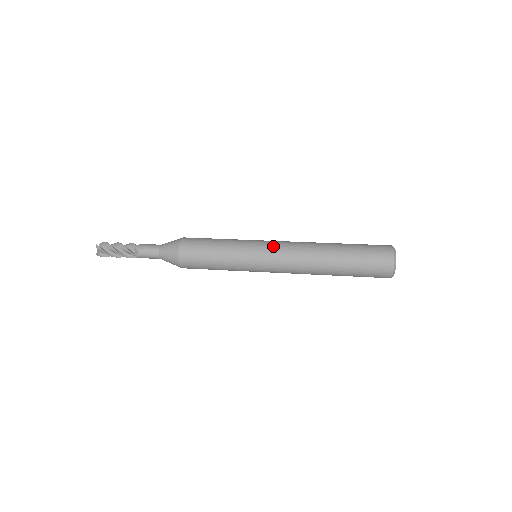
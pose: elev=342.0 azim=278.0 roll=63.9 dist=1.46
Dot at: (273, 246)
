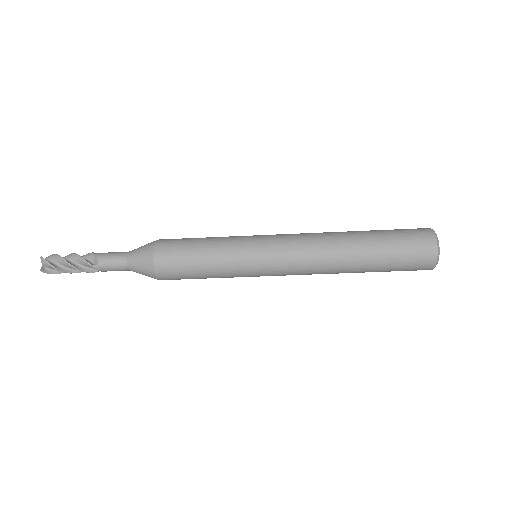
Dot at: (279, 237)
